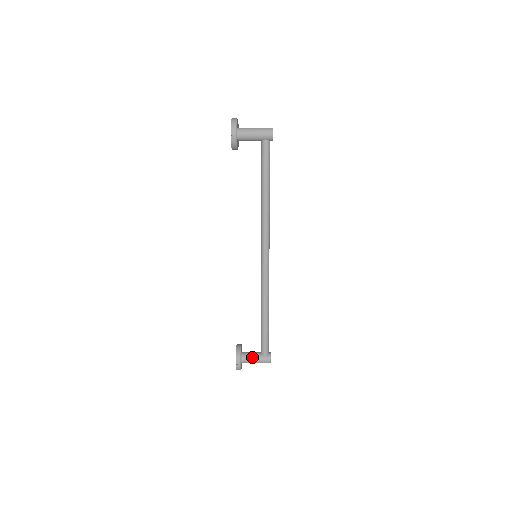
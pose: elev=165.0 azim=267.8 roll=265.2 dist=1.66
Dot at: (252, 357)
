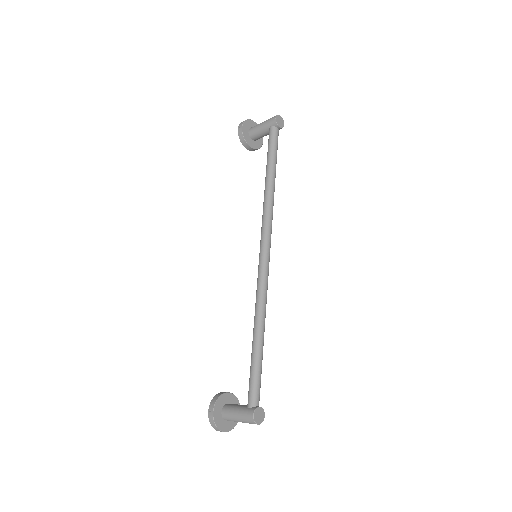
Dot at: (234, 407)
